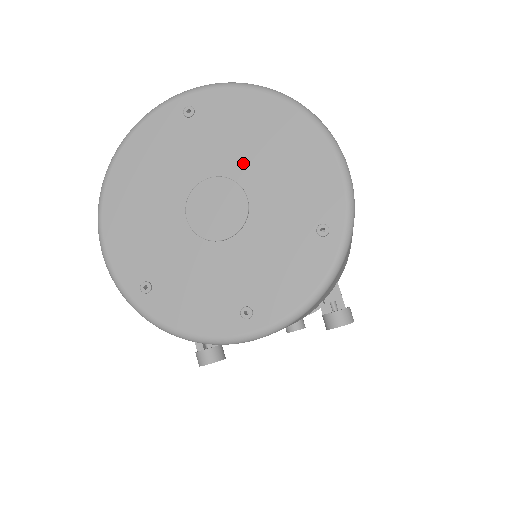
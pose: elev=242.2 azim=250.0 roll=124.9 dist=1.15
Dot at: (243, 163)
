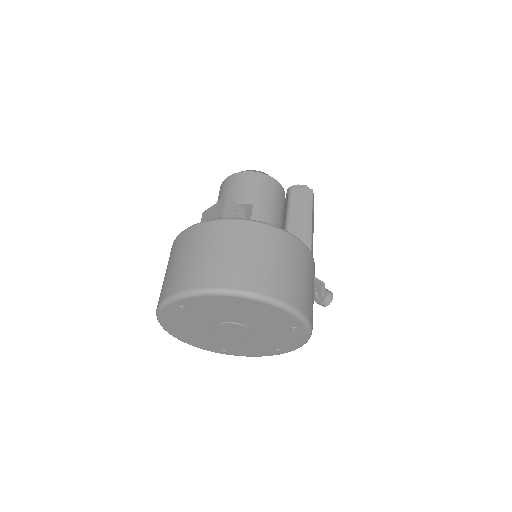
Dot at: (232, 317)
